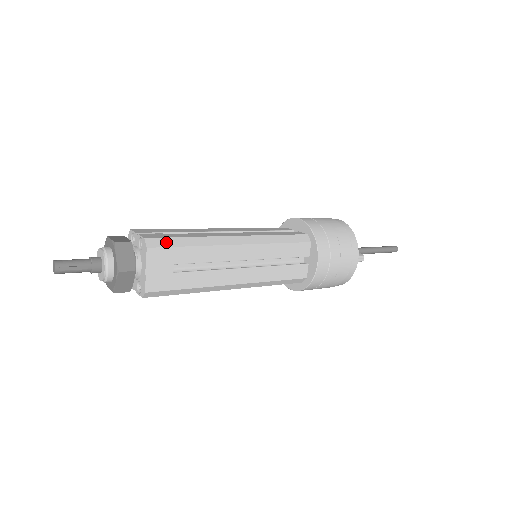
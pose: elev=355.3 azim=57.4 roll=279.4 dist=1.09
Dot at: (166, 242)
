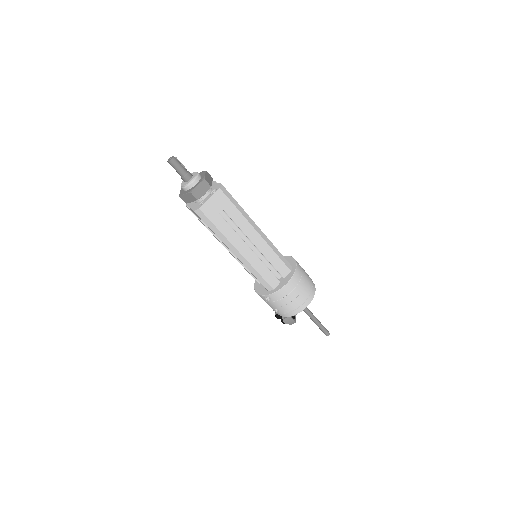
Dot at: occluded
